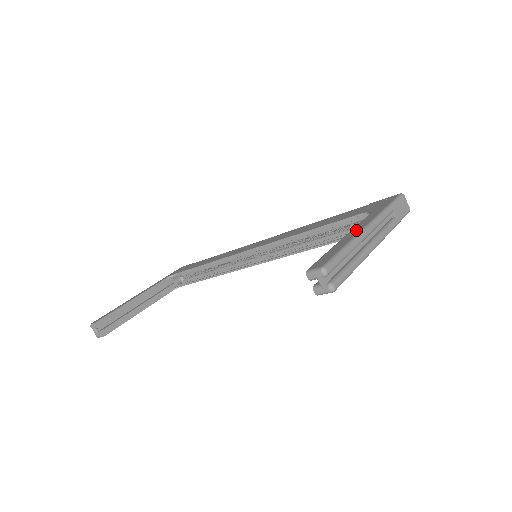
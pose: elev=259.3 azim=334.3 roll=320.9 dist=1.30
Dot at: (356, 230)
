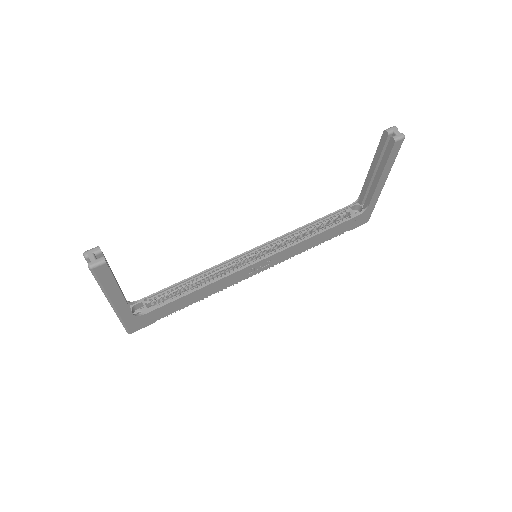
Dot at: occluded
